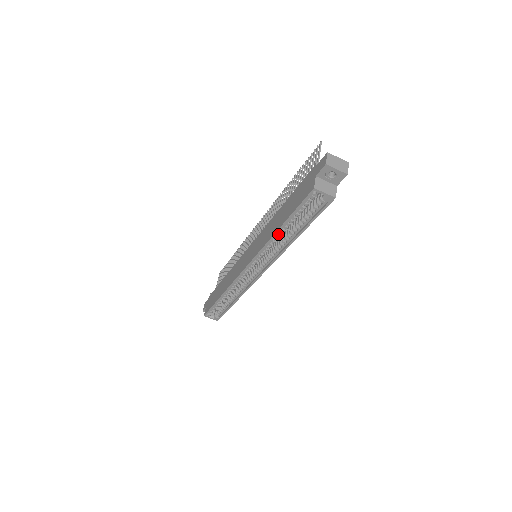
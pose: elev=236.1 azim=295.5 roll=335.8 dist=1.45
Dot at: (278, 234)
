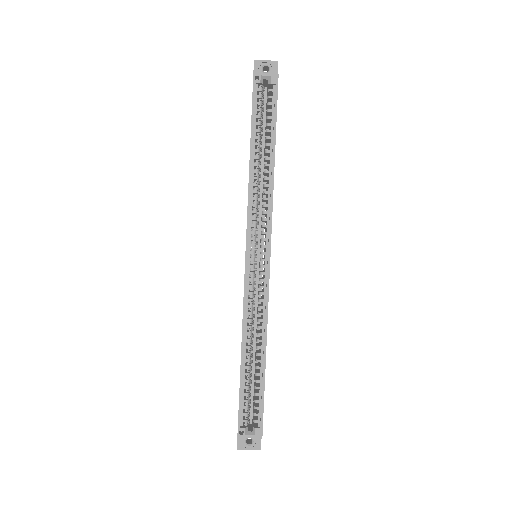
Dot at: (255, 170)
